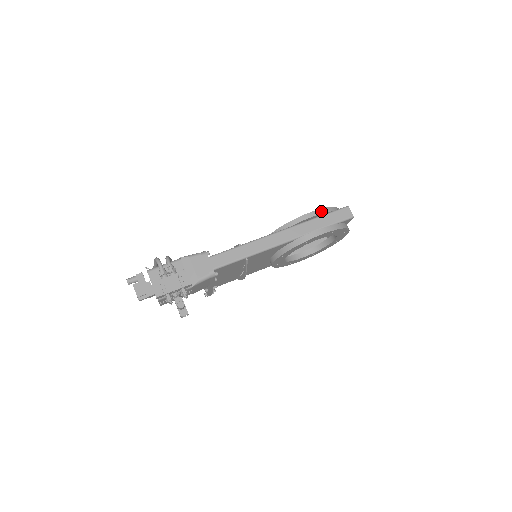
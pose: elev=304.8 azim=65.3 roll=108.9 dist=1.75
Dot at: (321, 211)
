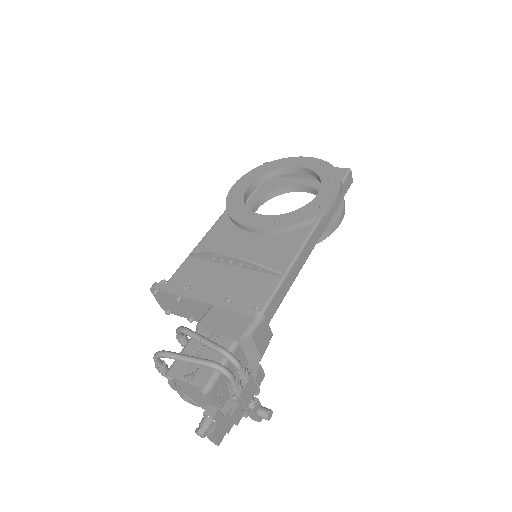
Dot at: (341, 189)
